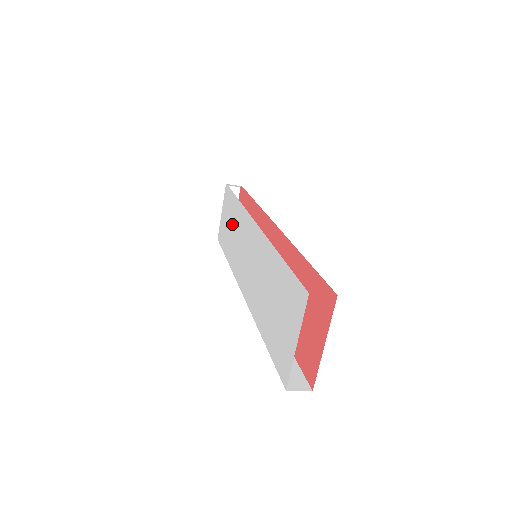
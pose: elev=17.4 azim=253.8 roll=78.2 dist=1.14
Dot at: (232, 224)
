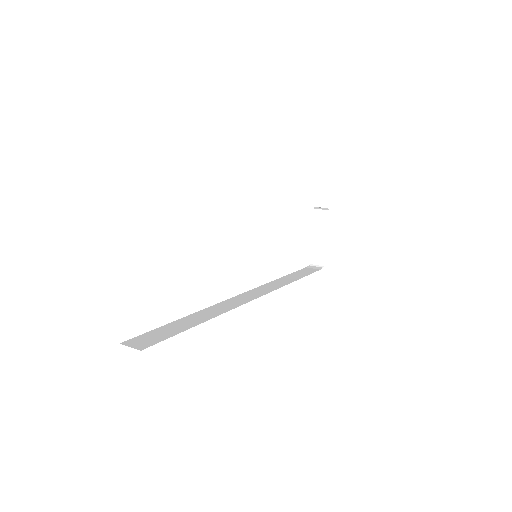
Dot at: occluded
